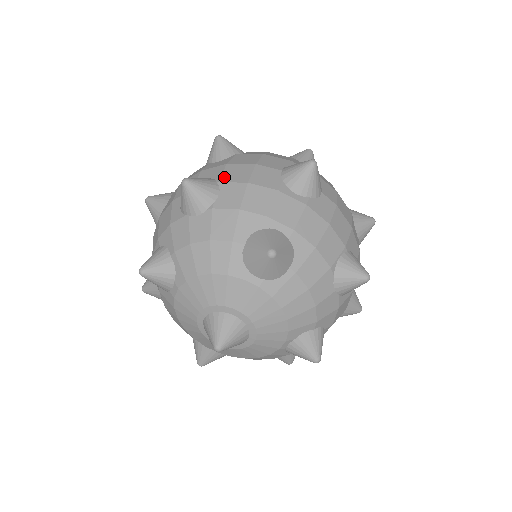
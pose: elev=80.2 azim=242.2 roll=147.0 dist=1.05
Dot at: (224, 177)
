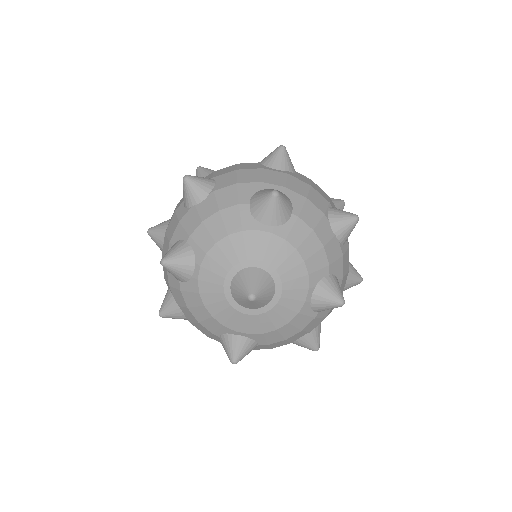
Dot at: (215, 175)
